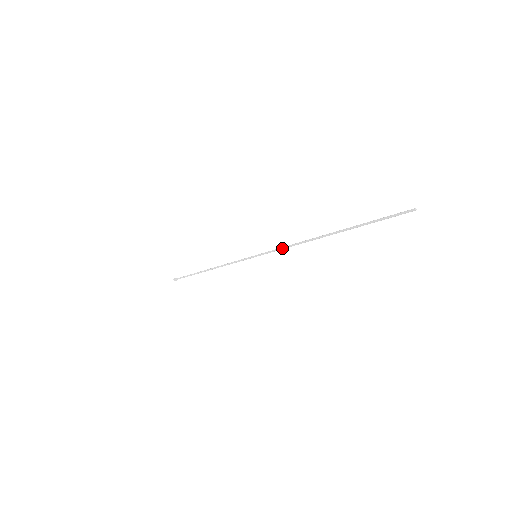
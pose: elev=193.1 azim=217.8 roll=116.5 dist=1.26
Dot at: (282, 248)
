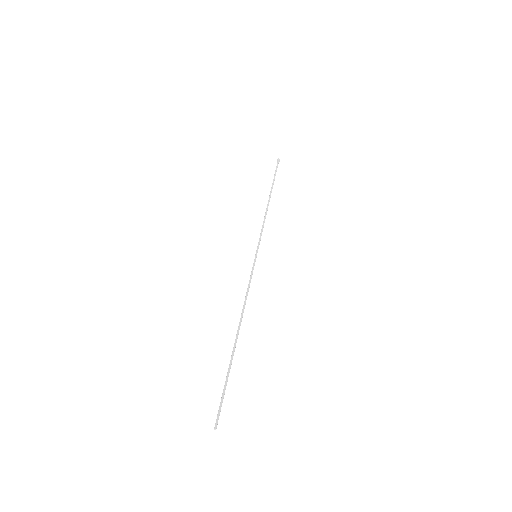
Dot at: (248, 287)
